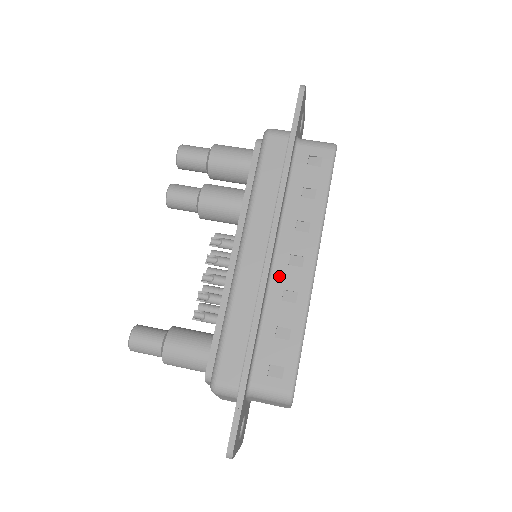
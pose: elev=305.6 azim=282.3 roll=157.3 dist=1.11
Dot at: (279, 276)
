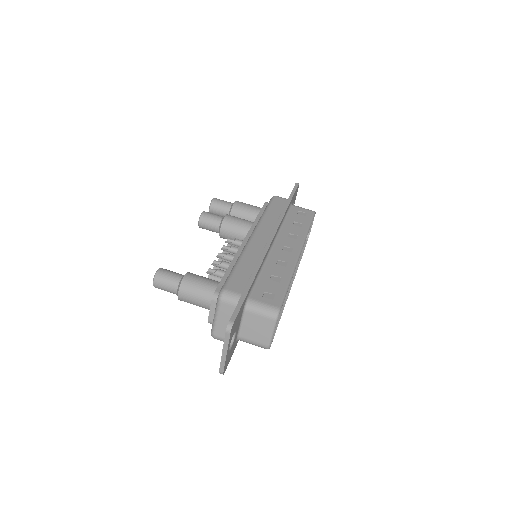
Dot at: (275, 253)
